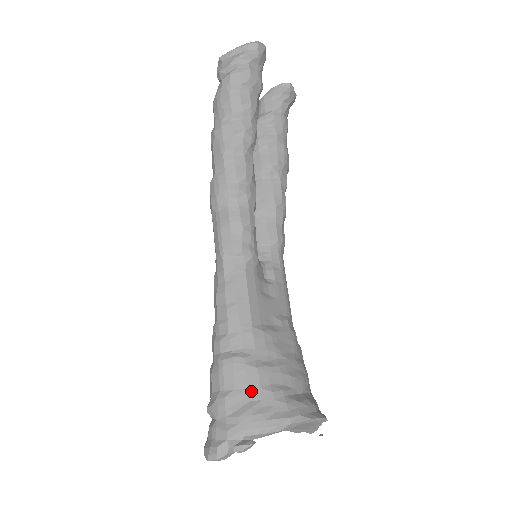
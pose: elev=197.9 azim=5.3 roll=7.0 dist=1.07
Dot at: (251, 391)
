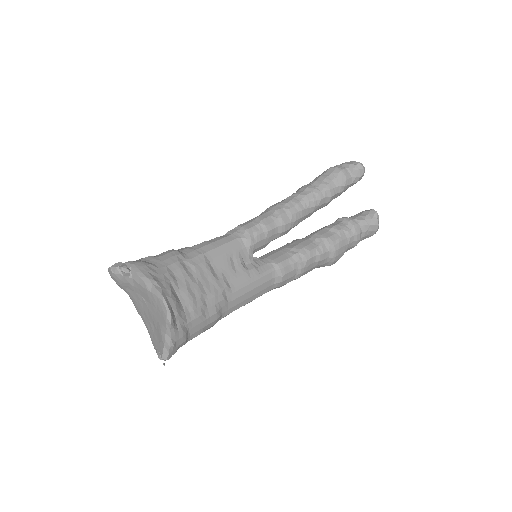
Dot at: (162, 263)
